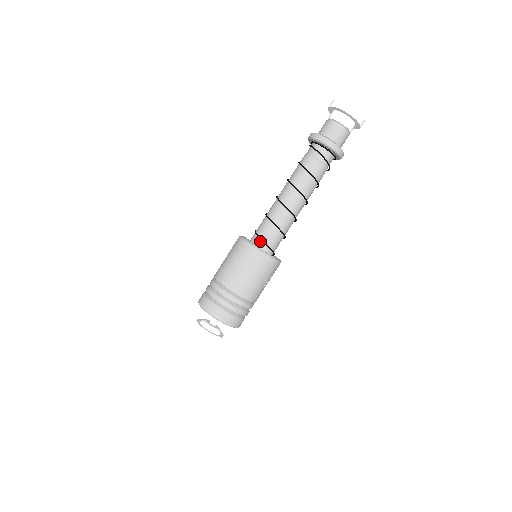
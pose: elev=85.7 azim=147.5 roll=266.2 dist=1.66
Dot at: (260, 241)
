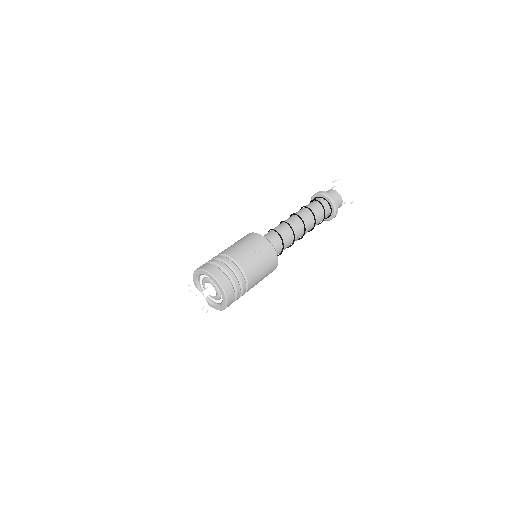
Dot at: occluded
